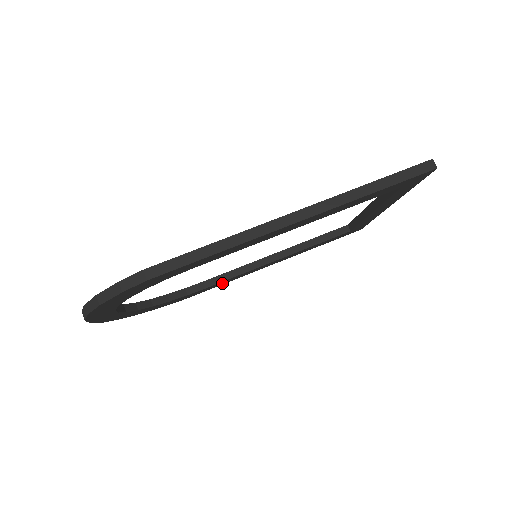
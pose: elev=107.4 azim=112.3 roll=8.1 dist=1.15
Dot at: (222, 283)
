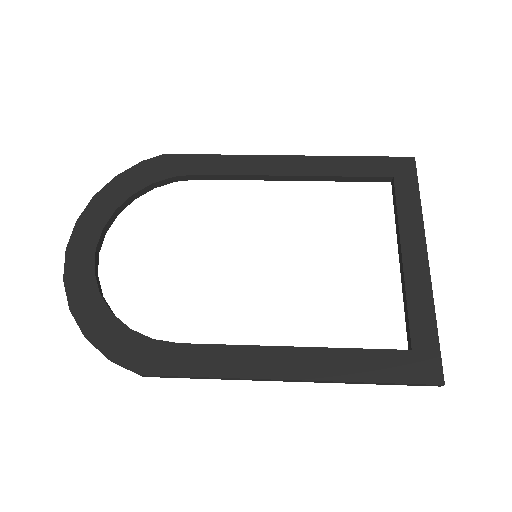
Dot at: (202, 365)
